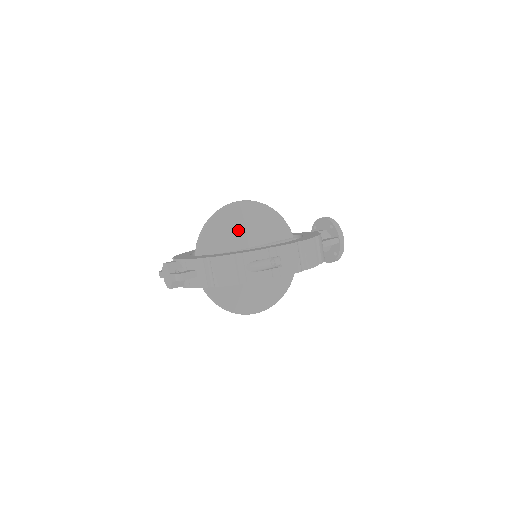
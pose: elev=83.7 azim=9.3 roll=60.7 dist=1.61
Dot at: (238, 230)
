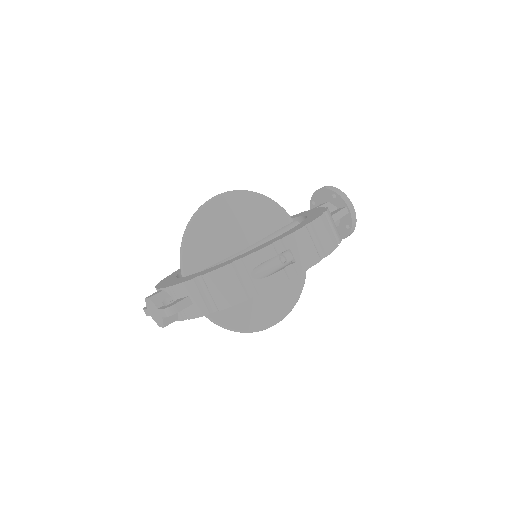
Dot at: (226, 231)
